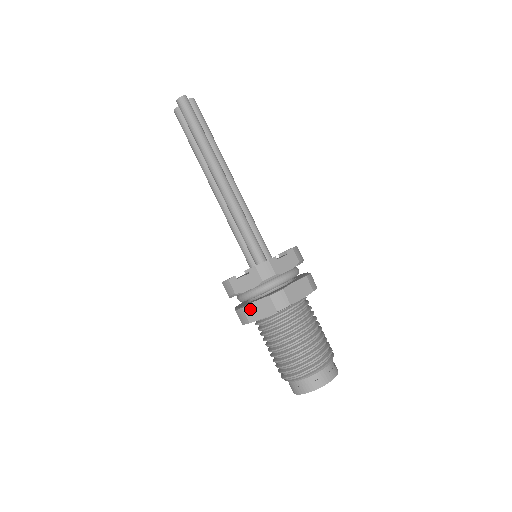
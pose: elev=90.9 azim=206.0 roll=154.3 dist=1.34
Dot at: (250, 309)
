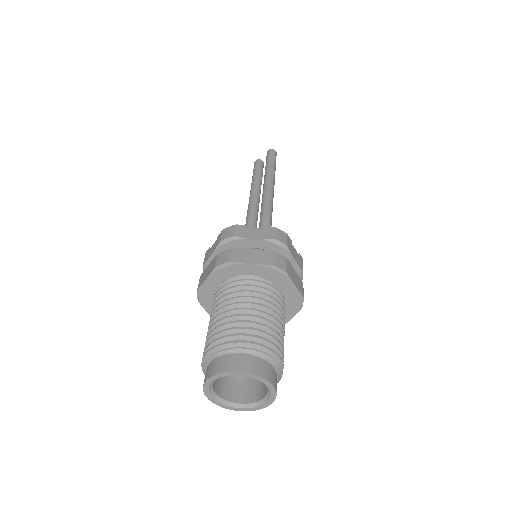
Dot at: (241, 252)
